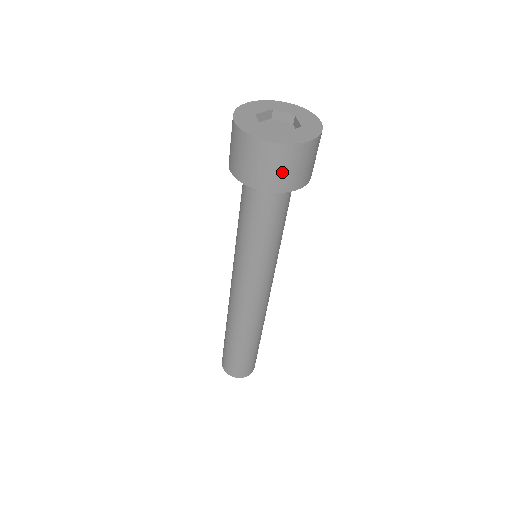
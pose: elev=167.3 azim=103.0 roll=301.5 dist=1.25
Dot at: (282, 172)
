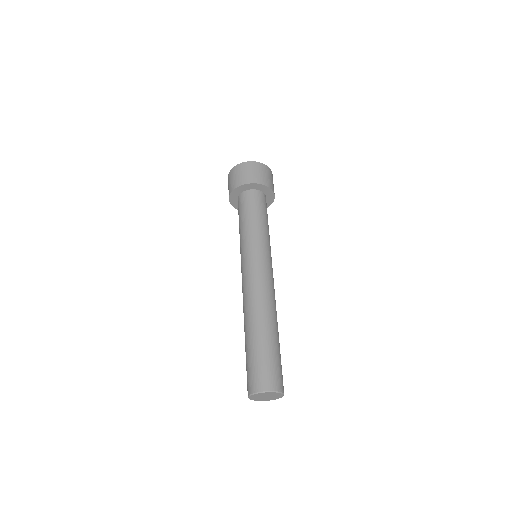
Dot at: (241, 175)
